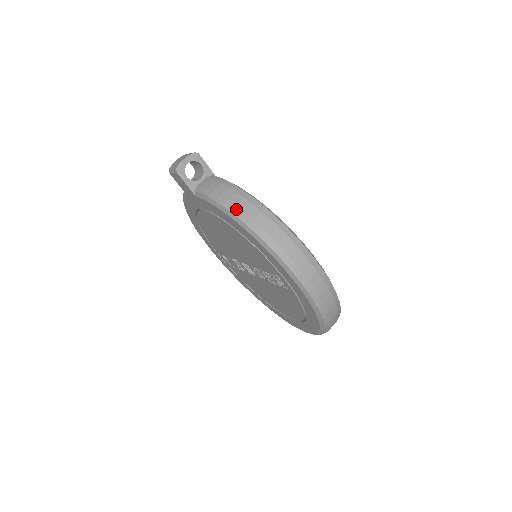
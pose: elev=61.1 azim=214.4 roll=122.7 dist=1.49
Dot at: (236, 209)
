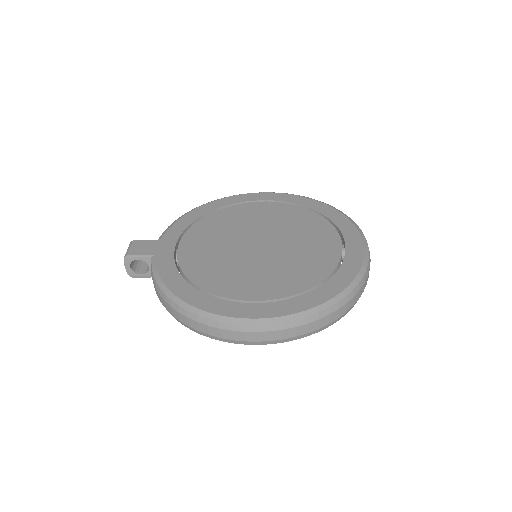
Dot at: (169, 312)
